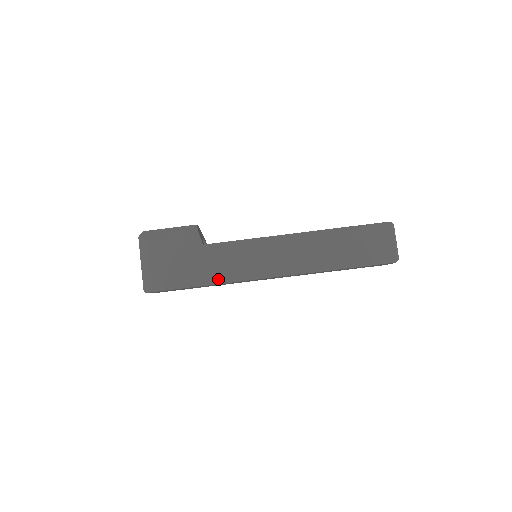
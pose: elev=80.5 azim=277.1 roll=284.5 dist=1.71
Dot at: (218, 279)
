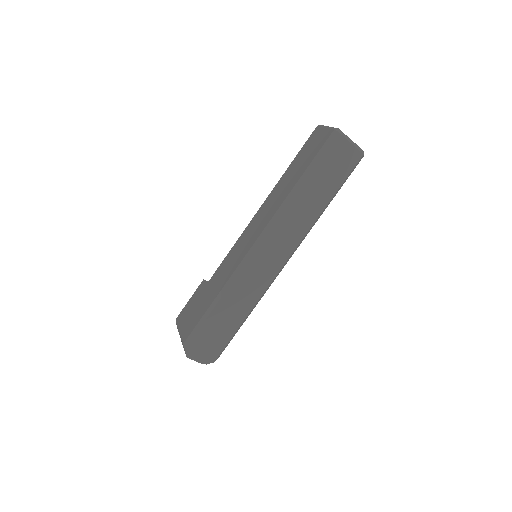
Dot at: (222, 287)
